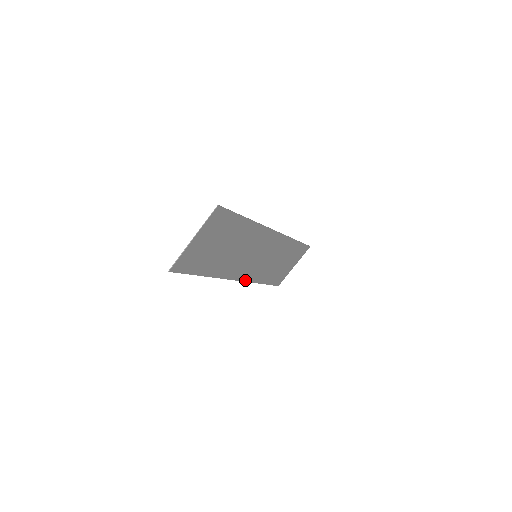
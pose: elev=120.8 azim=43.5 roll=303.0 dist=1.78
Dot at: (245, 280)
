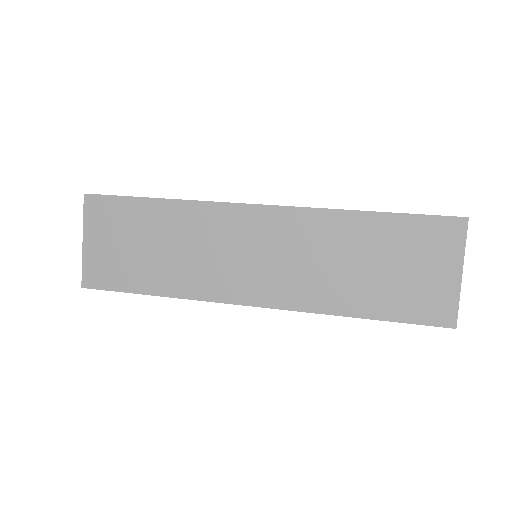
Dot at: (281, 307)
